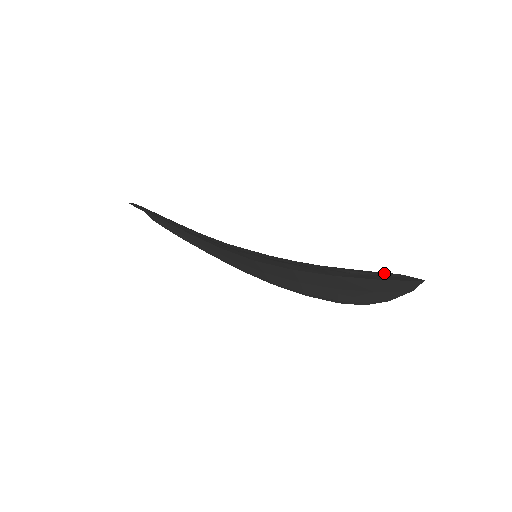
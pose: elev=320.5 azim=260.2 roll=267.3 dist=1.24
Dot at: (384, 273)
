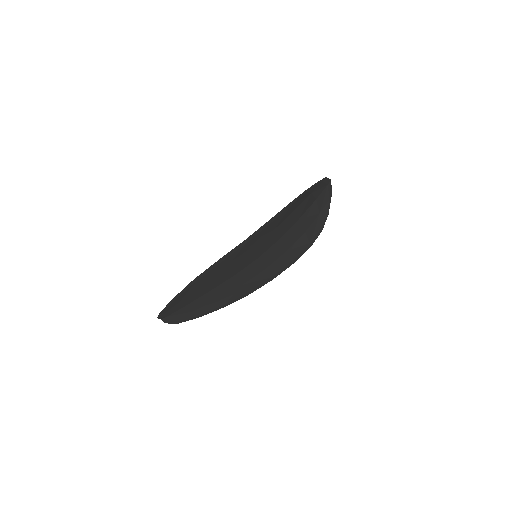
Dot at: (317, 183)
